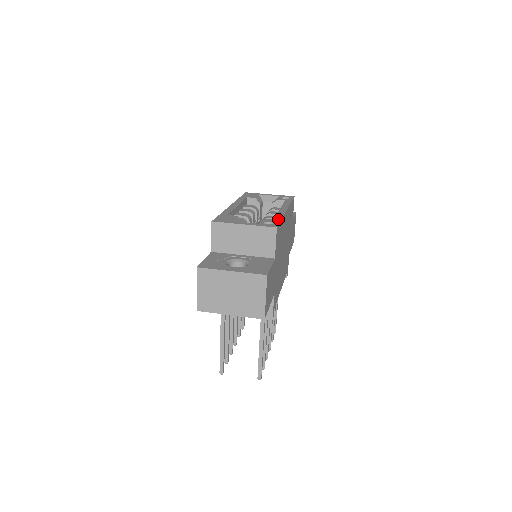
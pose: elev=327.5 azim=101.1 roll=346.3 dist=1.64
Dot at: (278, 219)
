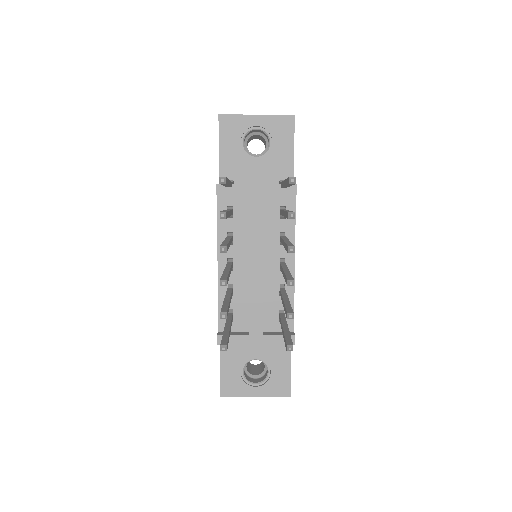
Dot at: occluded
